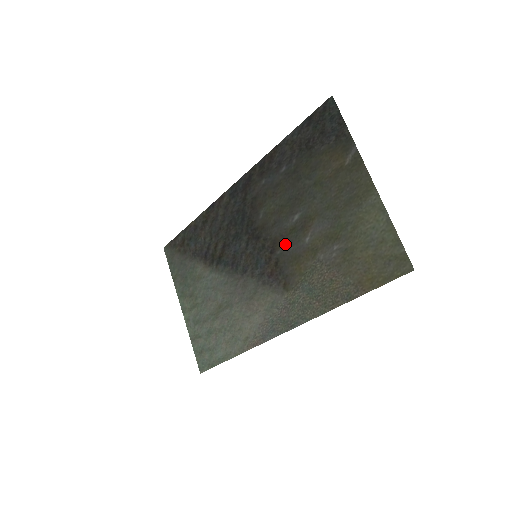
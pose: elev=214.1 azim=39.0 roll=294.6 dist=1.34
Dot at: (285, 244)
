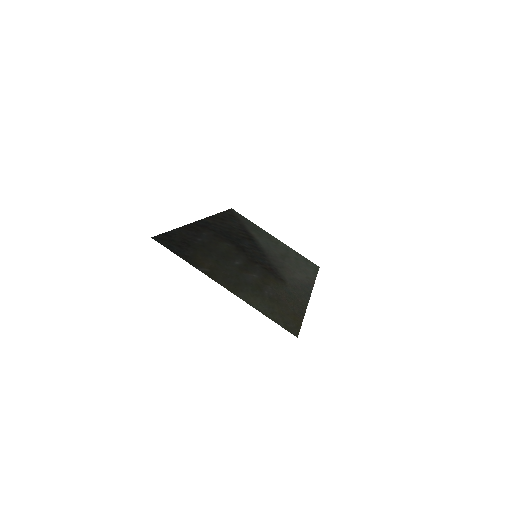
Dot at: (254, 267)
